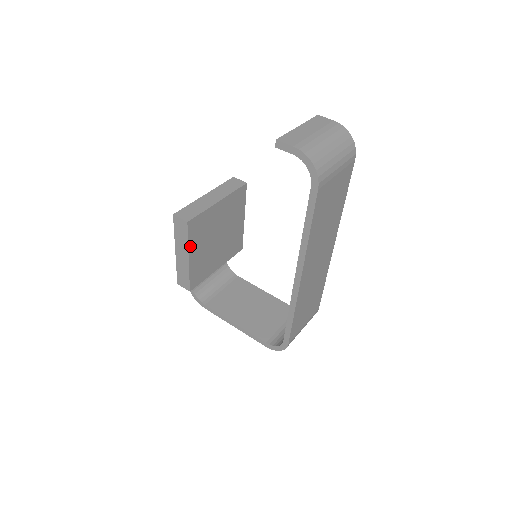
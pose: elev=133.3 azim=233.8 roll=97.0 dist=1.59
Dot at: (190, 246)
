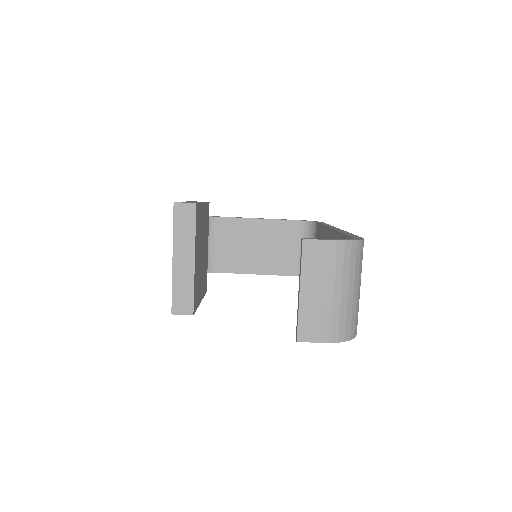
Dot at: (198, 303)
